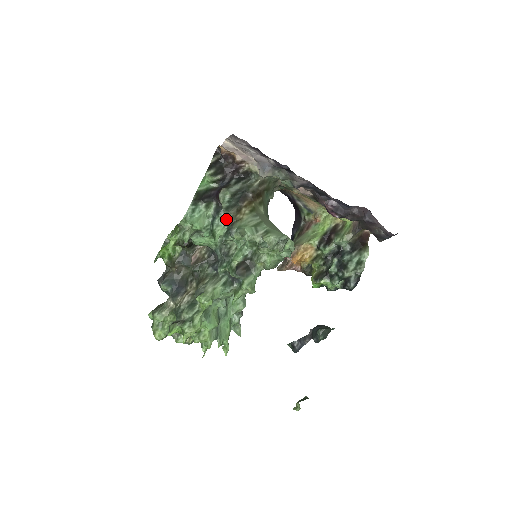
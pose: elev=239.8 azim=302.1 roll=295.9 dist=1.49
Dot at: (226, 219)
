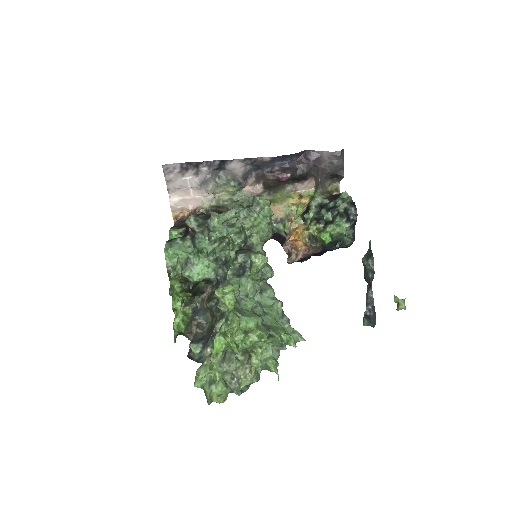
Dot at: (203, 233)
